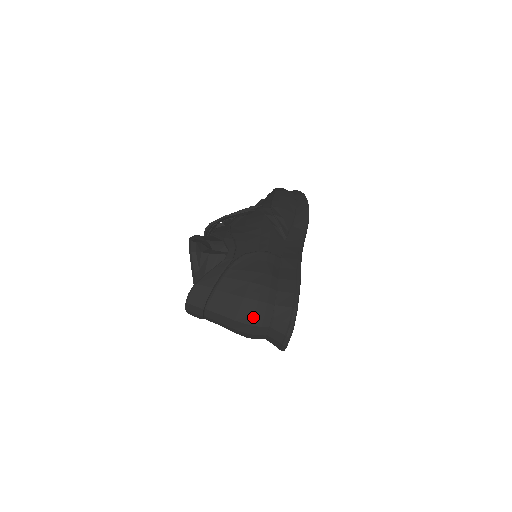
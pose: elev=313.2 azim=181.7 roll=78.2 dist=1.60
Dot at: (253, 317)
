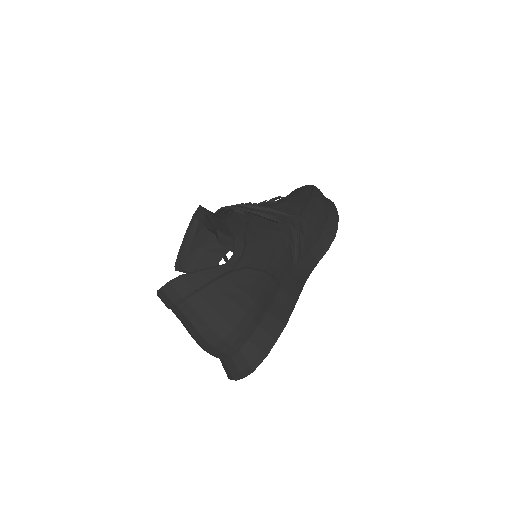
Dot at: (220, 341)
